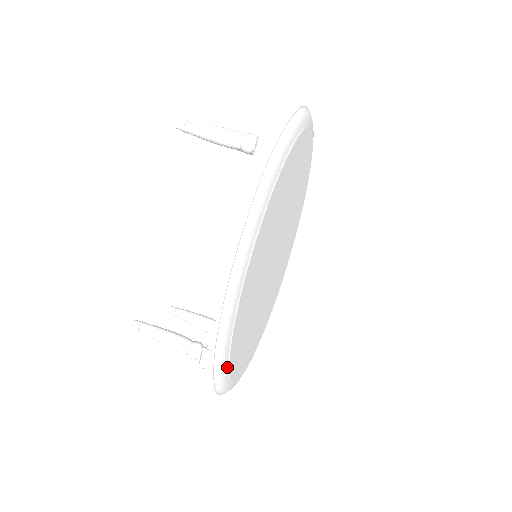
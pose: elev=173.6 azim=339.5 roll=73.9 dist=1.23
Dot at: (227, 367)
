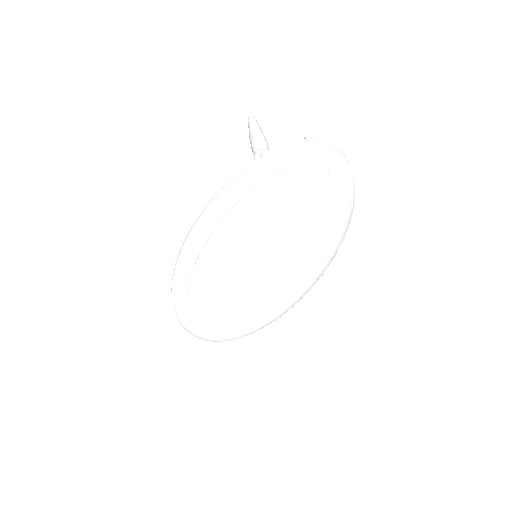
Dot at: (189, 318)
